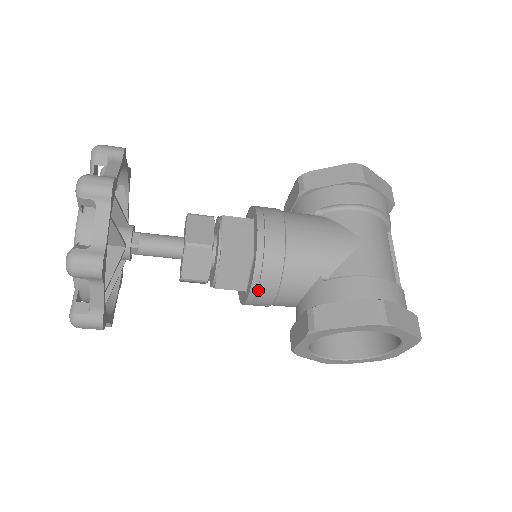
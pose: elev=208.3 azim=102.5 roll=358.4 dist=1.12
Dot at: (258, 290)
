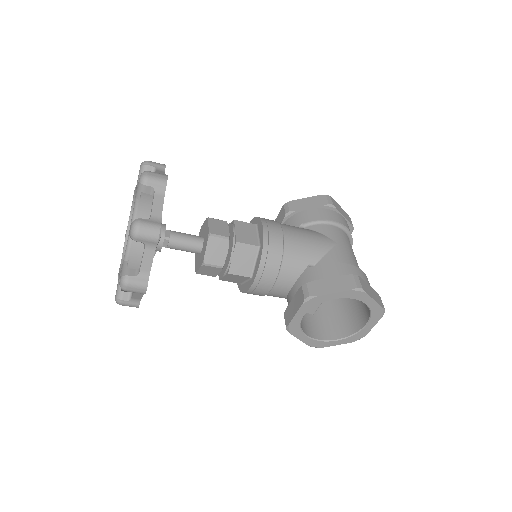
Dot at: (263, 273)
